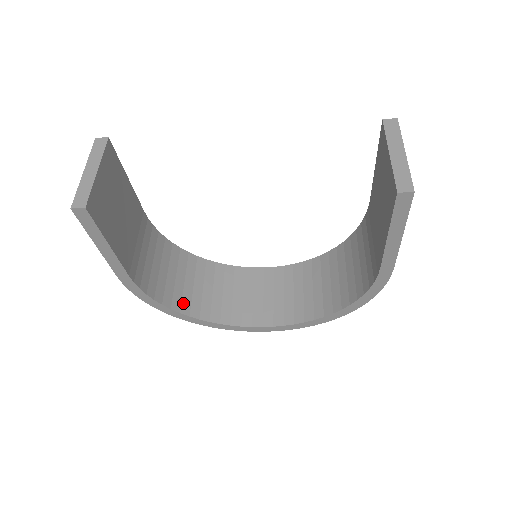
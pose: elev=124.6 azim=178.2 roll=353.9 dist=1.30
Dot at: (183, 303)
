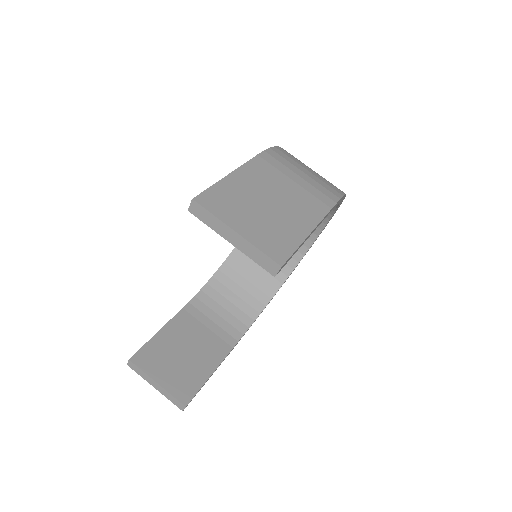
Dot at: (265, 292)
